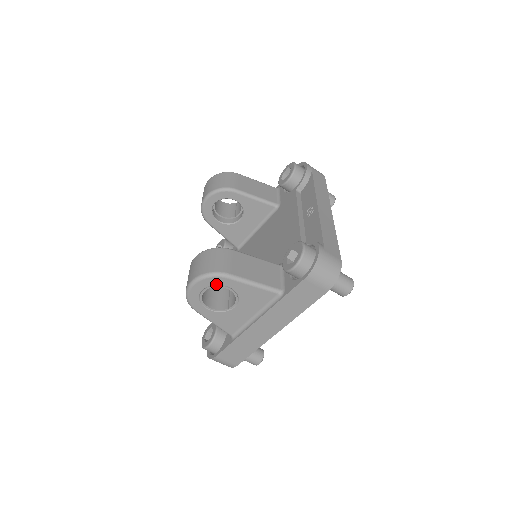
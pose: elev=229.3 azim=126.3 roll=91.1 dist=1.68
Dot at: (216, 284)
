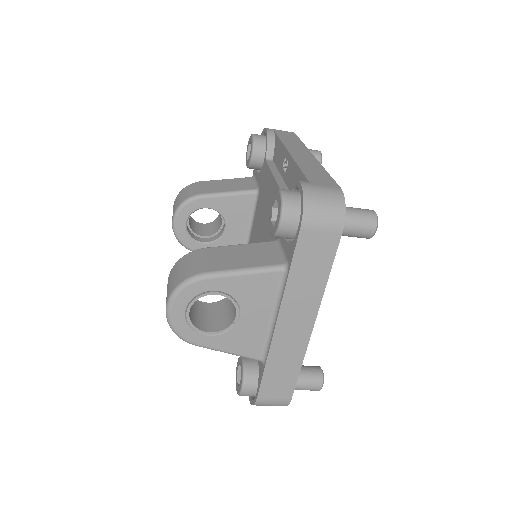
Dot at: (197, 294)
